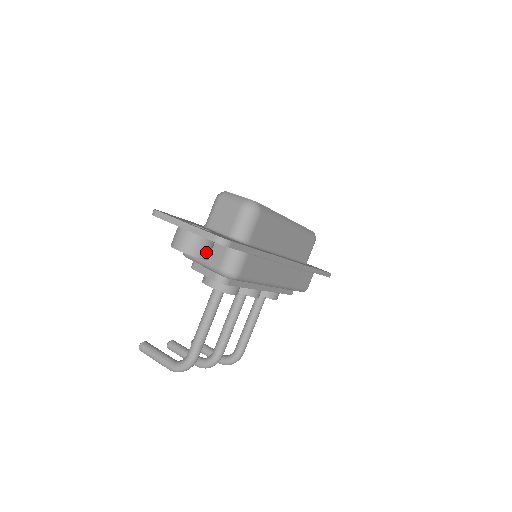
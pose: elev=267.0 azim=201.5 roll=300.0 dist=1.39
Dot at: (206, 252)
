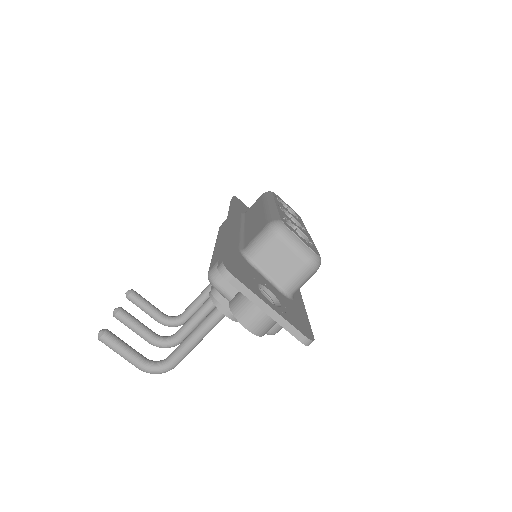
Dot at: occluded
